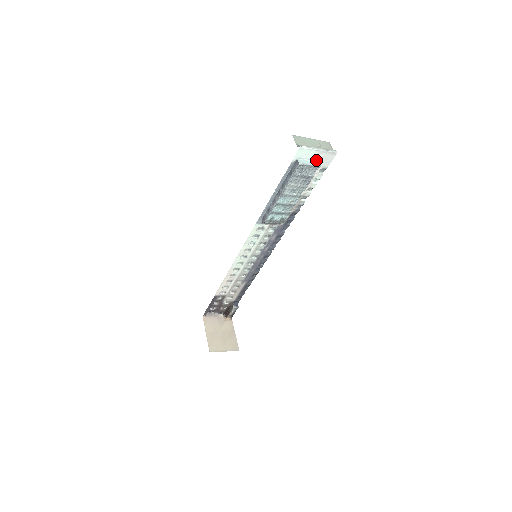
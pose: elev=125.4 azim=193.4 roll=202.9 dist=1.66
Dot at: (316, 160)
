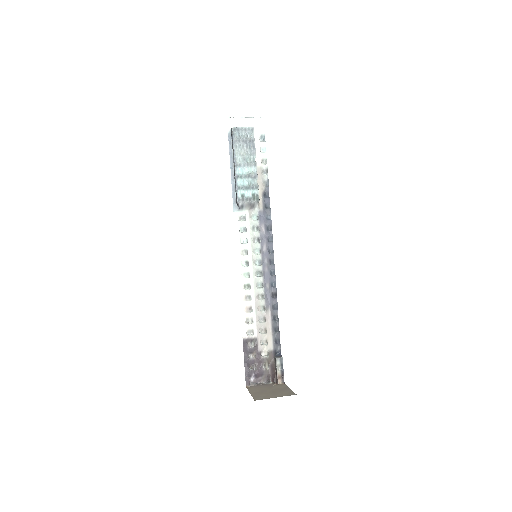
Dot at: occluded
